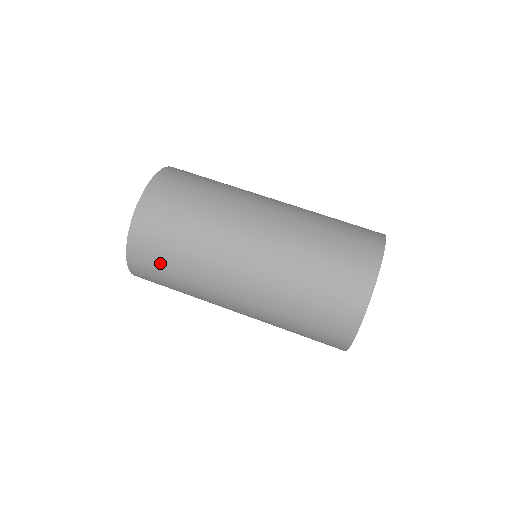
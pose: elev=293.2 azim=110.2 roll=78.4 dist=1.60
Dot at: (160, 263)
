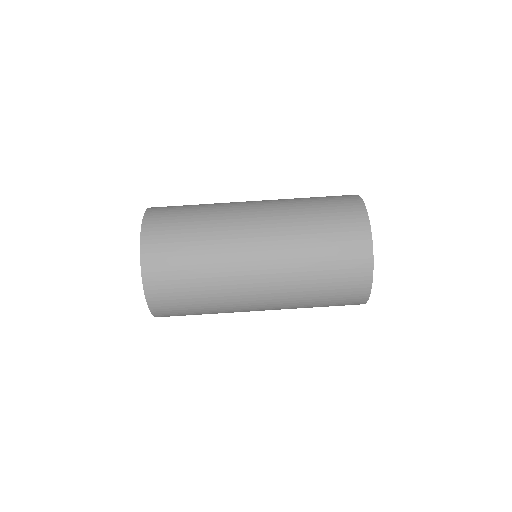
Dot at: (182, 301)
